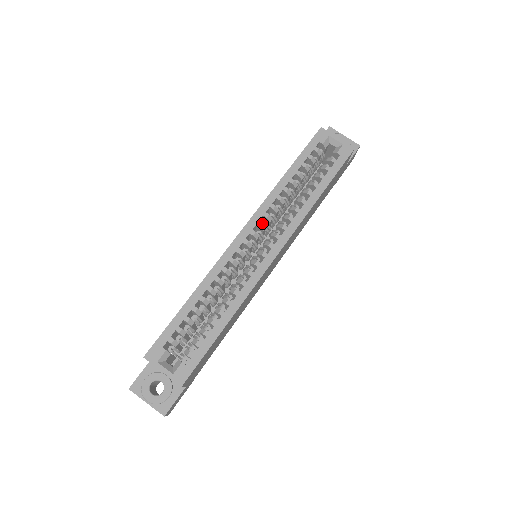
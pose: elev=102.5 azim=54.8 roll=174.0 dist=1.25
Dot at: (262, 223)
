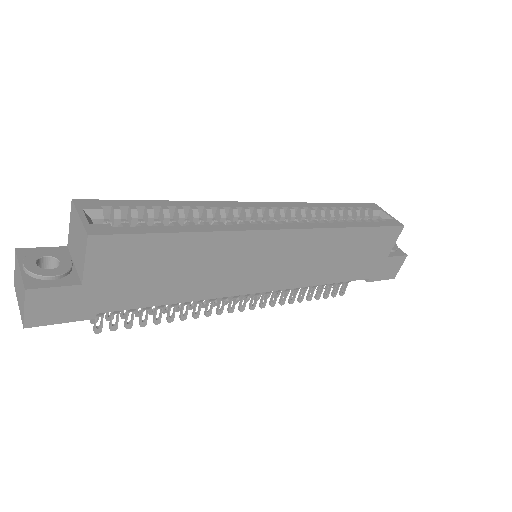
Dot at: (283, 209)
